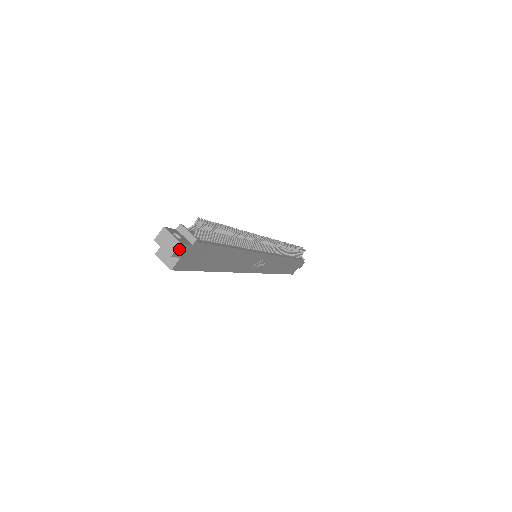
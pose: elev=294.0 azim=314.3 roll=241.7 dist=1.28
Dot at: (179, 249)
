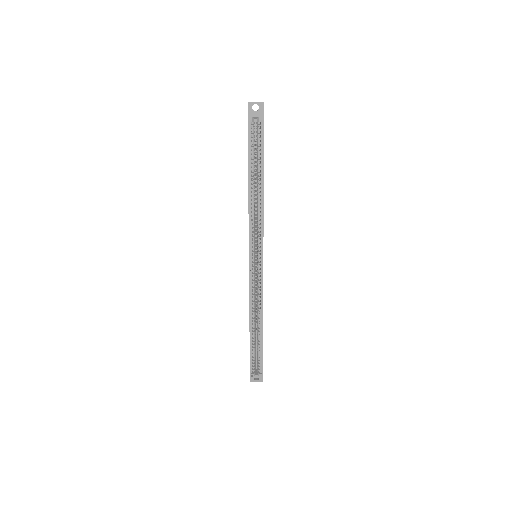
Dot at: (263, 105)
